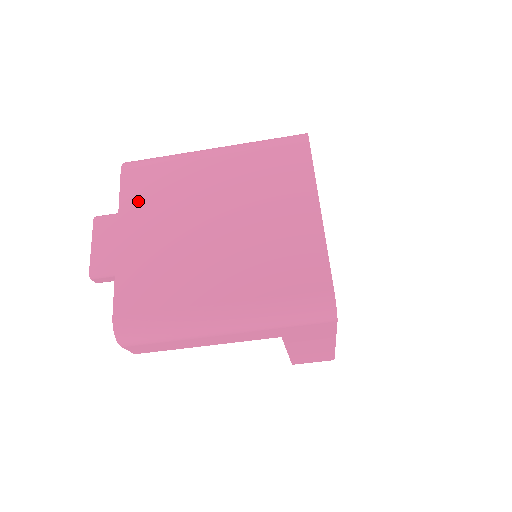
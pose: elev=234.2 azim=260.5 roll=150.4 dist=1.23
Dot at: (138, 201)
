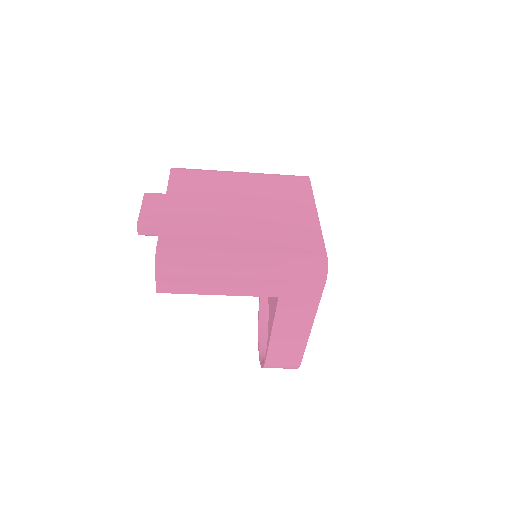
Dot at: (183, 187)
